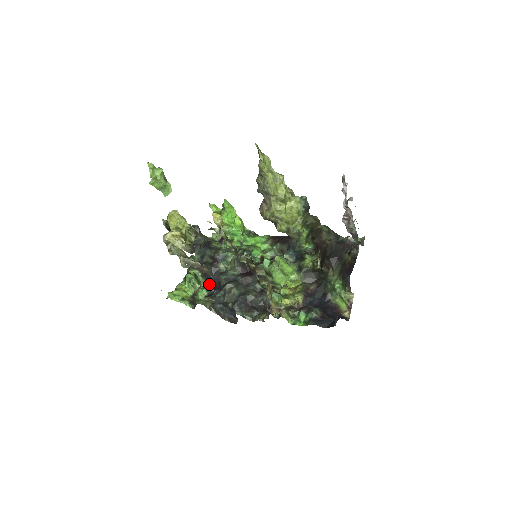
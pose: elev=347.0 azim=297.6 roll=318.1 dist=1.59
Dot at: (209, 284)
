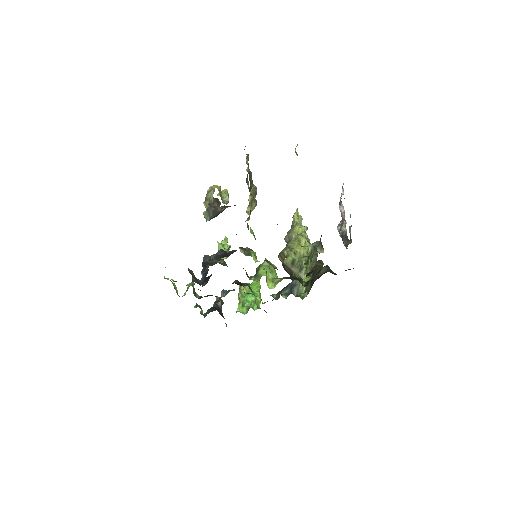
Dot at: occluded
